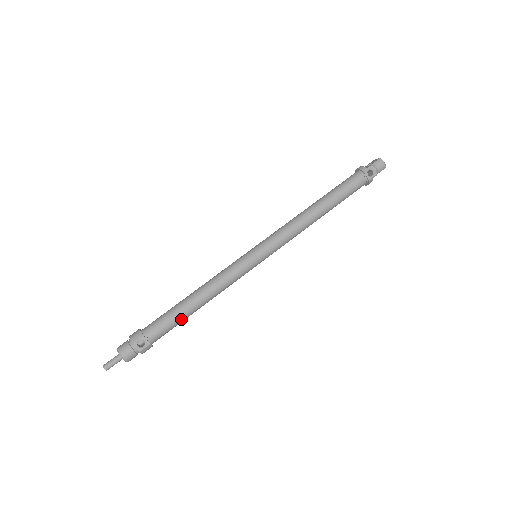
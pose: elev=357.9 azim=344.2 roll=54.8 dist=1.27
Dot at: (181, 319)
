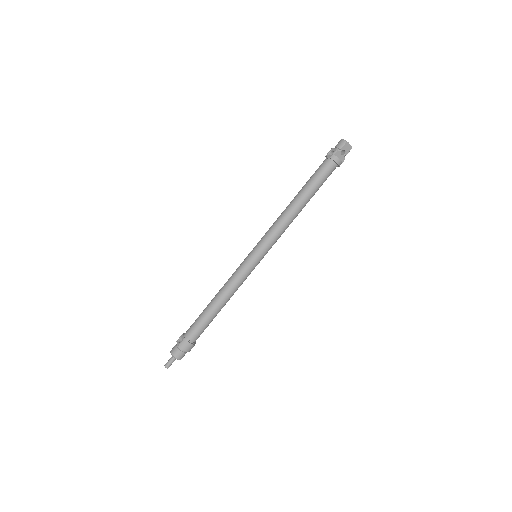
Dot at: (204, 316)
